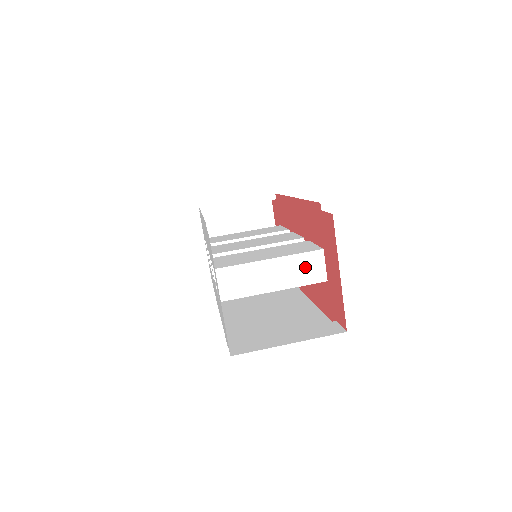
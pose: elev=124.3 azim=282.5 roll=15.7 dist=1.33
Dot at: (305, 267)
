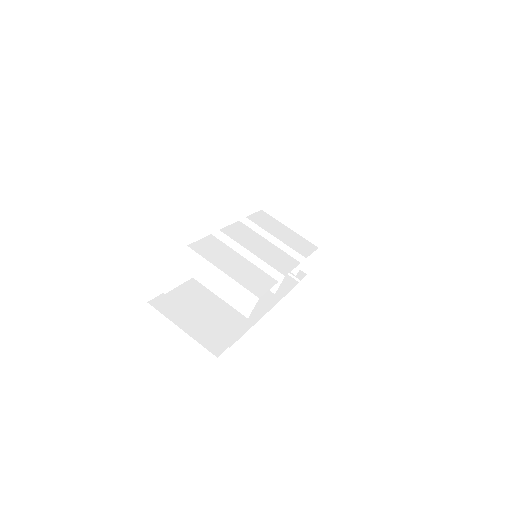
Dot at: (240, 297)
